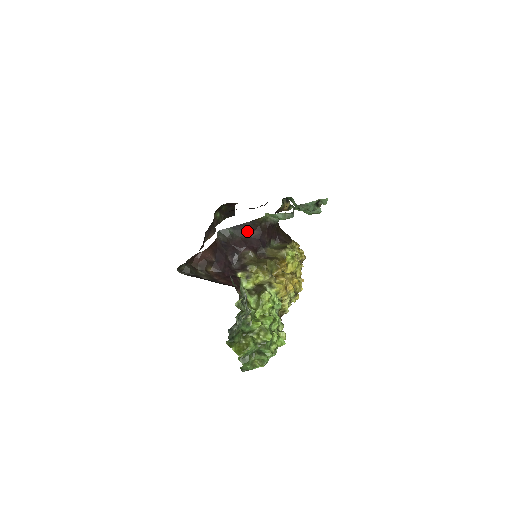
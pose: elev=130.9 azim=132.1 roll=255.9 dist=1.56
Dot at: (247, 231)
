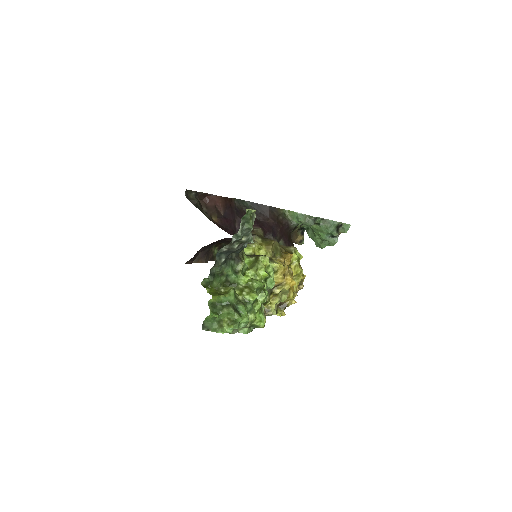
Dot at: (263, 214)
